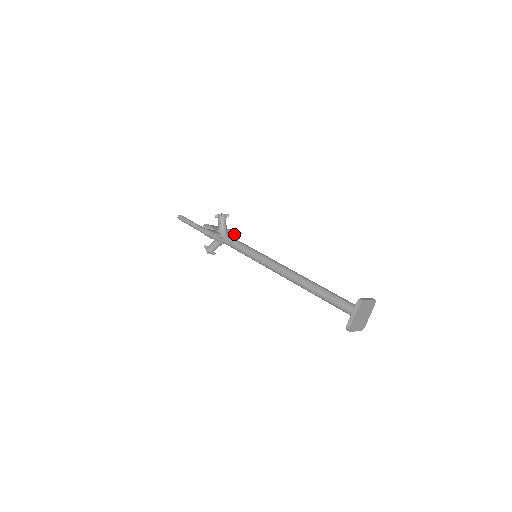
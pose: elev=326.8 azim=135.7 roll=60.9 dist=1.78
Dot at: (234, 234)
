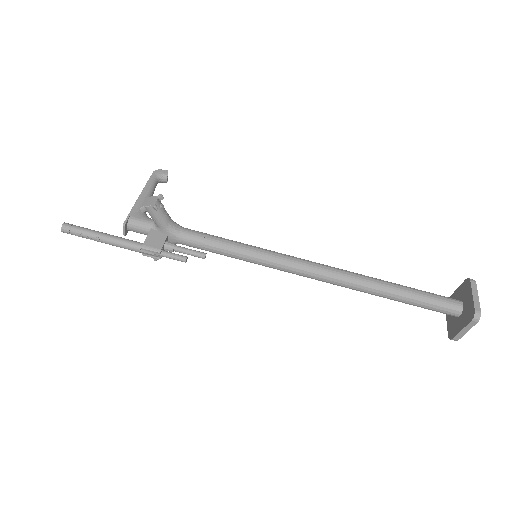
Dot at: (159, 181)
